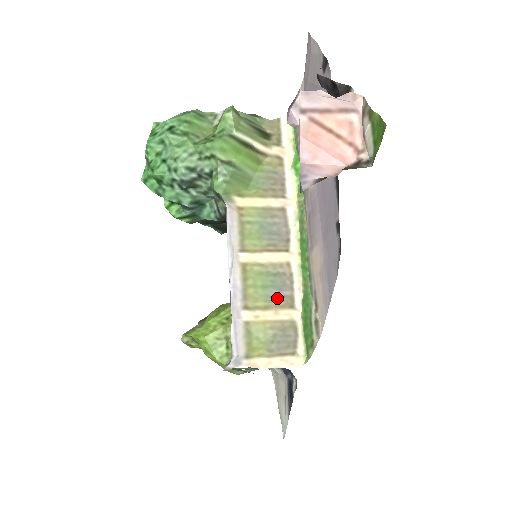
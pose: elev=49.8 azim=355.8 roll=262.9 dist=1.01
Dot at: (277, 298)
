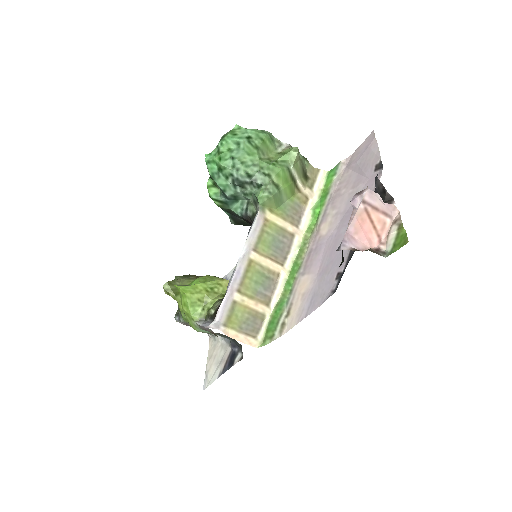
Dot at: (261, 294)
